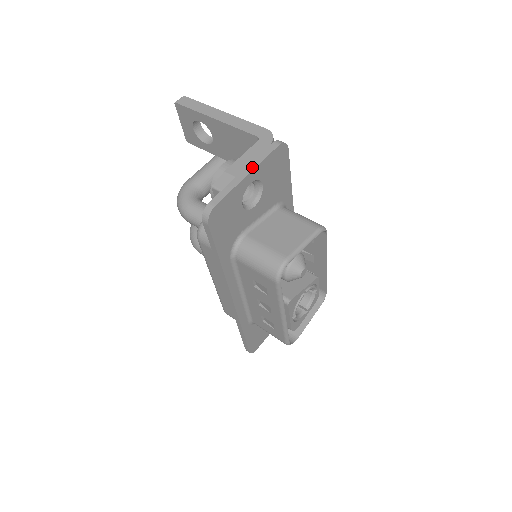
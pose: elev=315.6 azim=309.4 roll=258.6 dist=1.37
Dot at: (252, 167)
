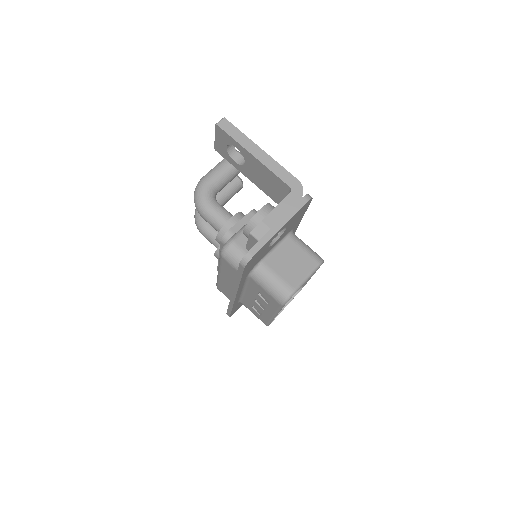
Dot at: (285, 221)
